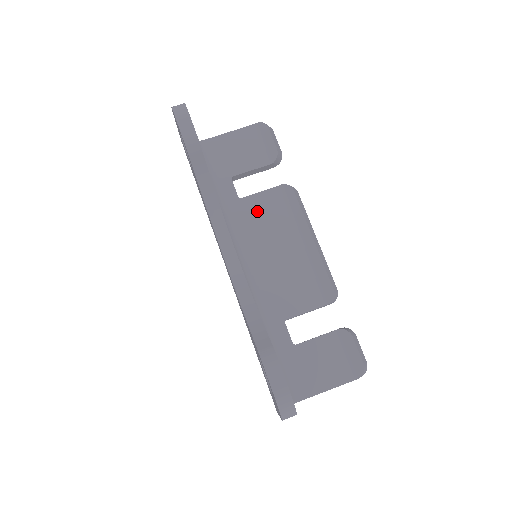
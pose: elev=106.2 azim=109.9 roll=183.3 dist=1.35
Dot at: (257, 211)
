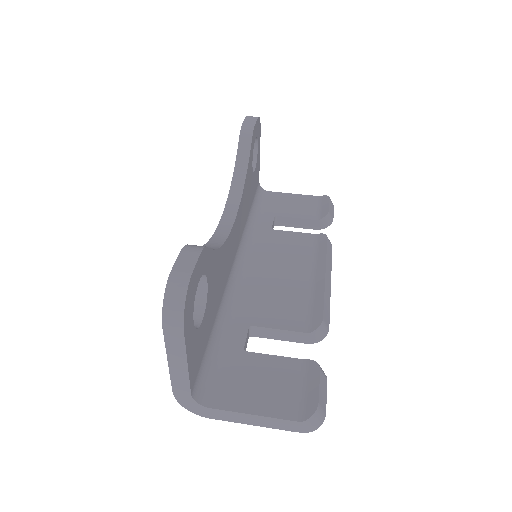
Dot at: (282, 241)
